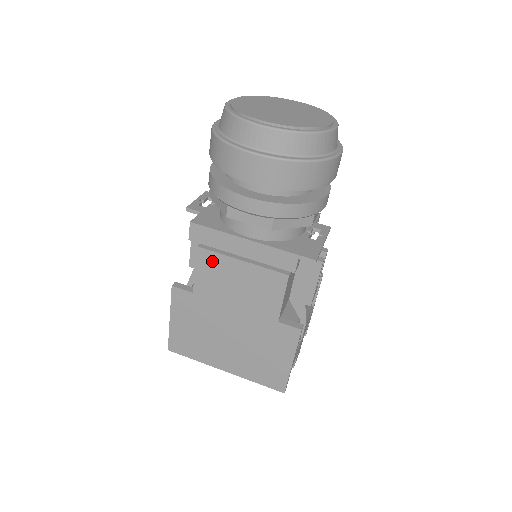
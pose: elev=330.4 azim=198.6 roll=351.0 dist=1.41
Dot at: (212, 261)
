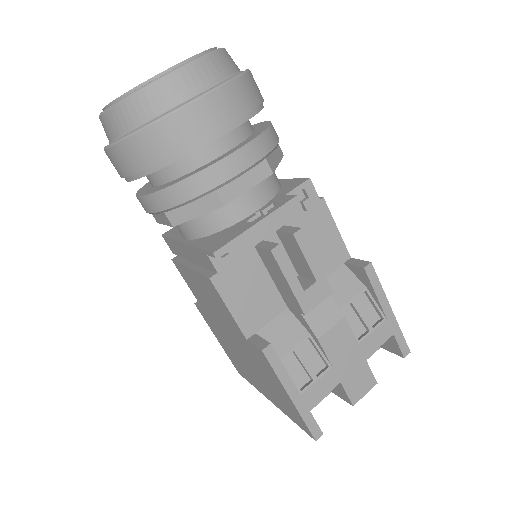
Dot at: (184, 273)
